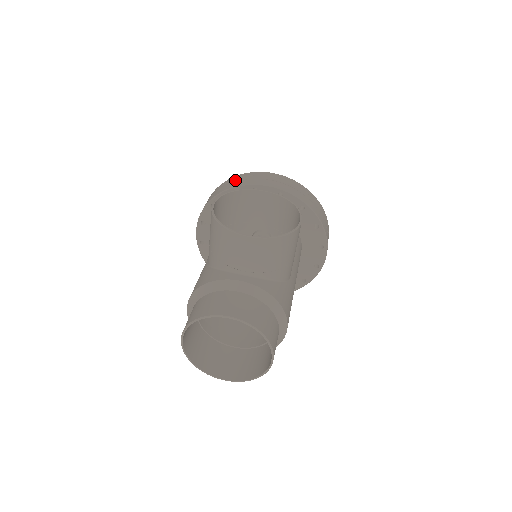
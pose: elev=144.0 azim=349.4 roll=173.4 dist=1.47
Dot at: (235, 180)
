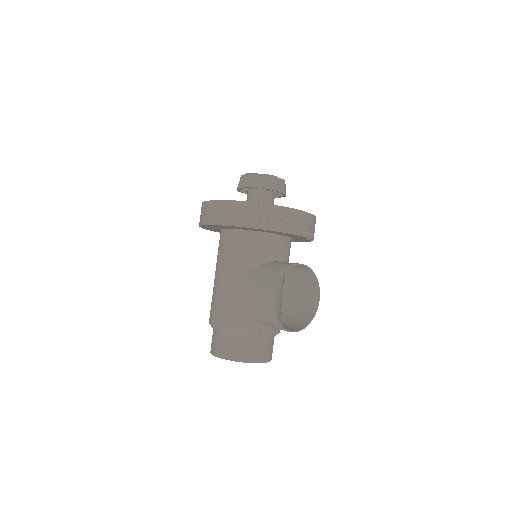
Dot at: (270, 215)
